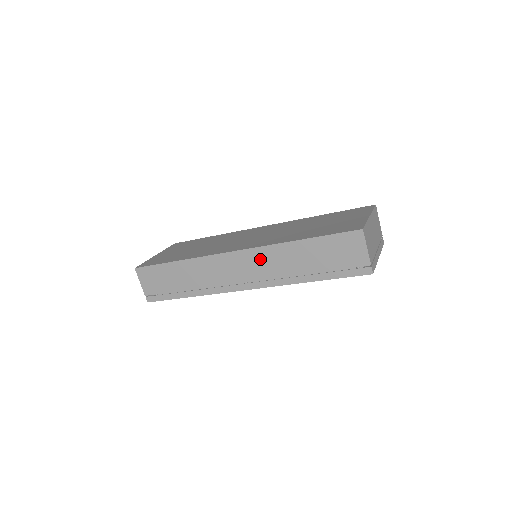
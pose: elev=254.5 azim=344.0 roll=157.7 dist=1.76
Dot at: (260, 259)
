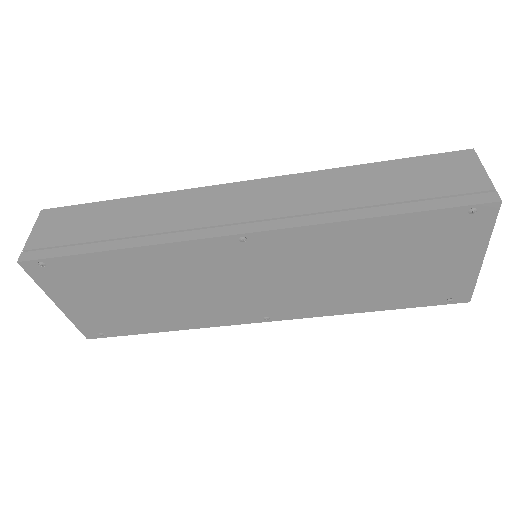
Dot at: (286, 189)
